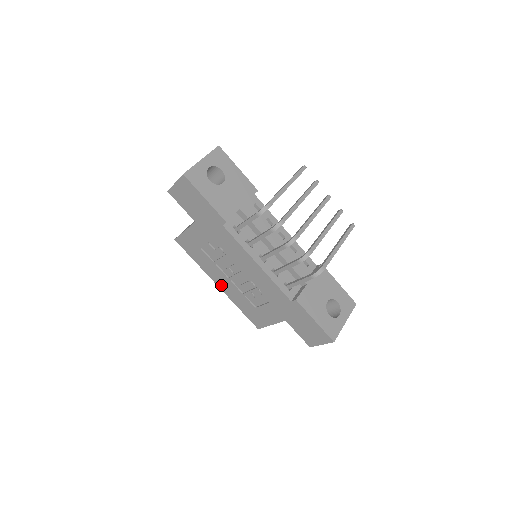
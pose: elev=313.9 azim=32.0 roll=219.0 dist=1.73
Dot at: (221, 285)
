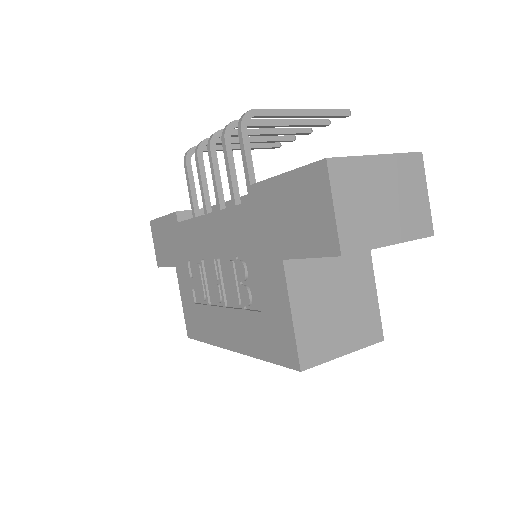
Dot at: (231, 341)
